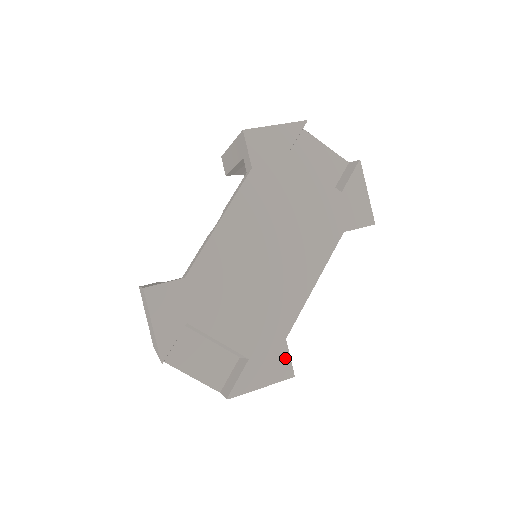
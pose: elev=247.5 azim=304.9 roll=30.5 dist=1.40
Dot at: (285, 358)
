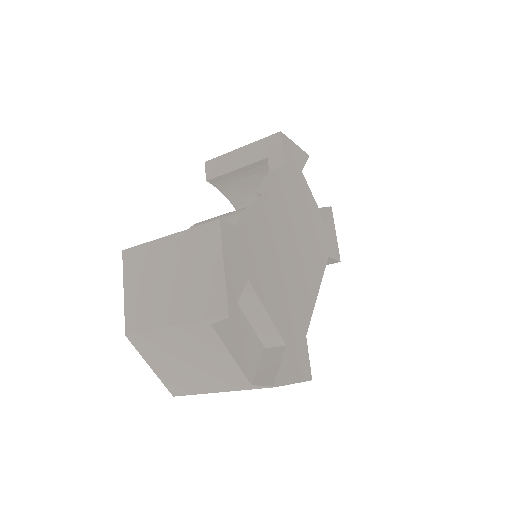
Dot at: (306, 356)
